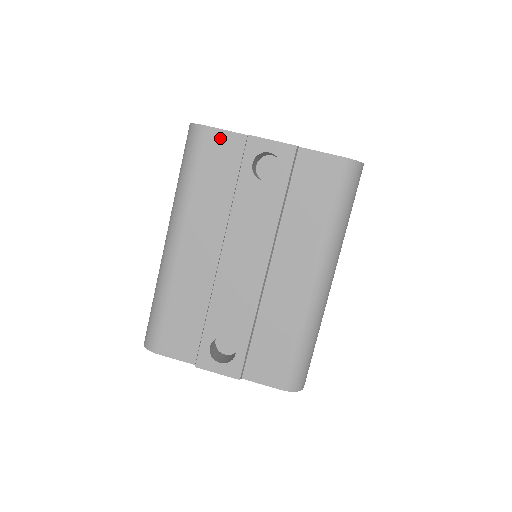
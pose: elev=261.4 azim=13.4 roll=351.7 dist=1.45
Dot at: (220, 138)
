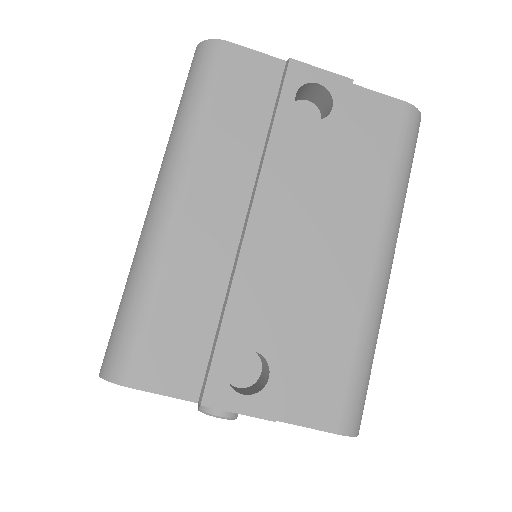
Dot at: (248, 60)
